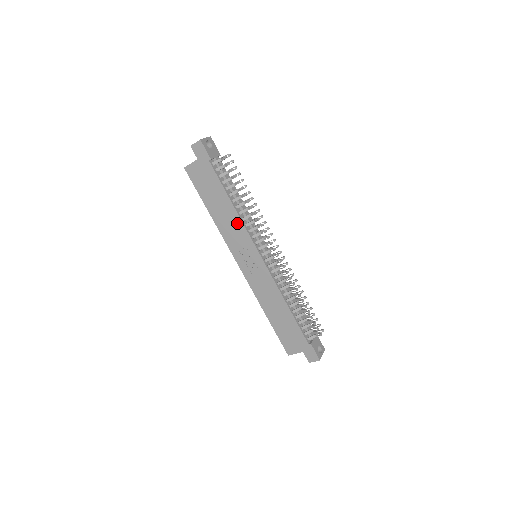
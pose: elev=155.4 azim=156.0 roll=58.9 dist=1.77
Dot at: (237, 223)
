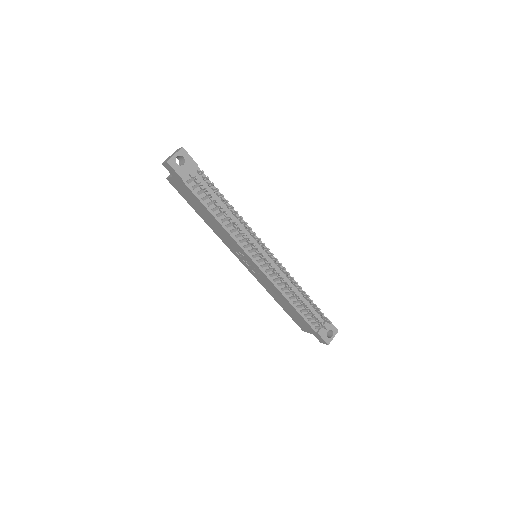
Dot at: (227, 234)
